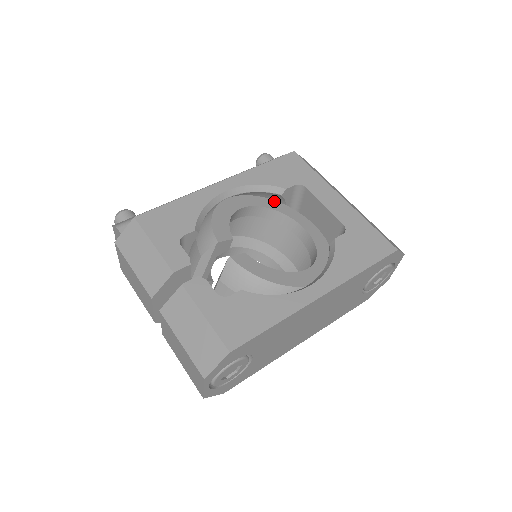
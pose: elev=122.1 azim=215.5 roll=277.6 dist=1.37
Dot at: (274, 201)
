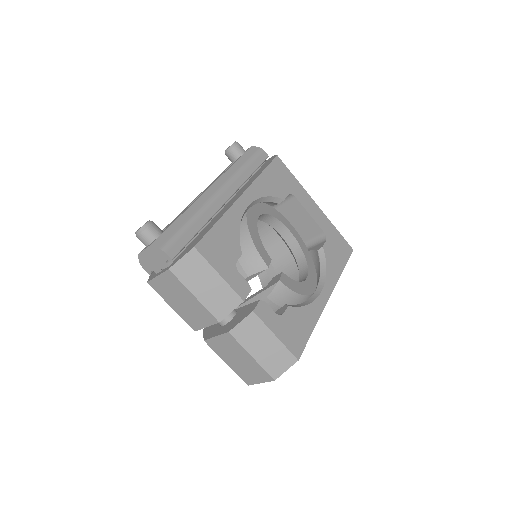
Dot at: (265, 204)
